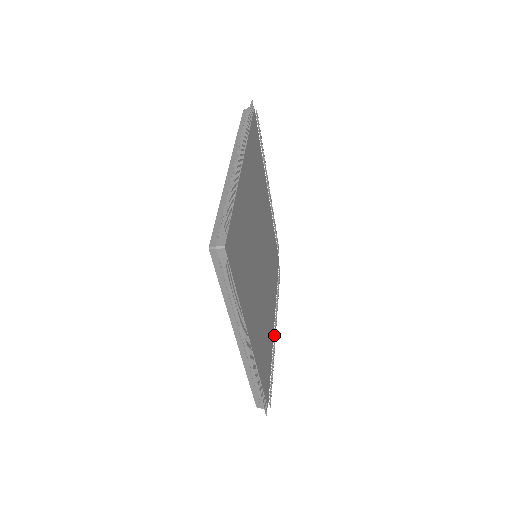
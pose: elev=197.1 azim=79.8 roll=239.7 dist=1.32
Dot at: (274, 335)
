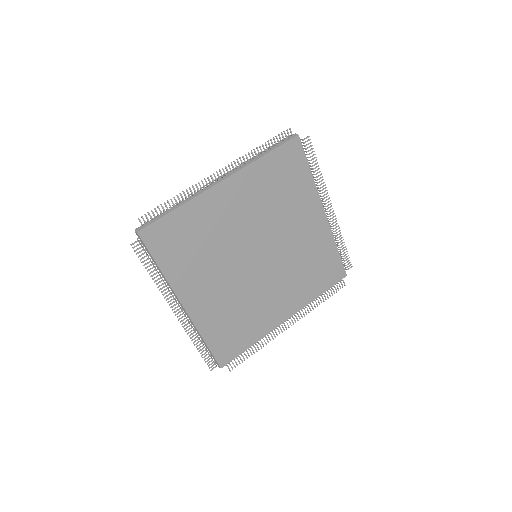
Dot at: occluded
